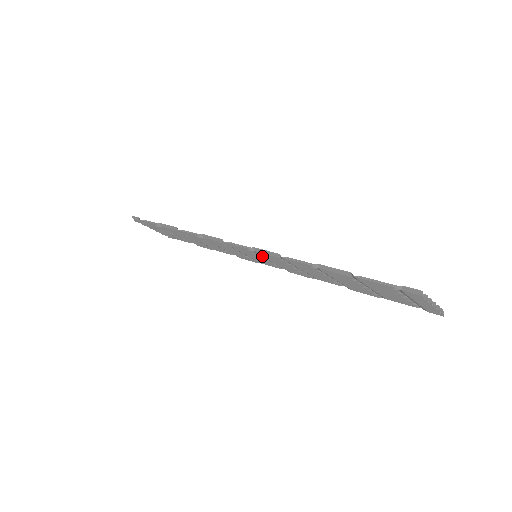
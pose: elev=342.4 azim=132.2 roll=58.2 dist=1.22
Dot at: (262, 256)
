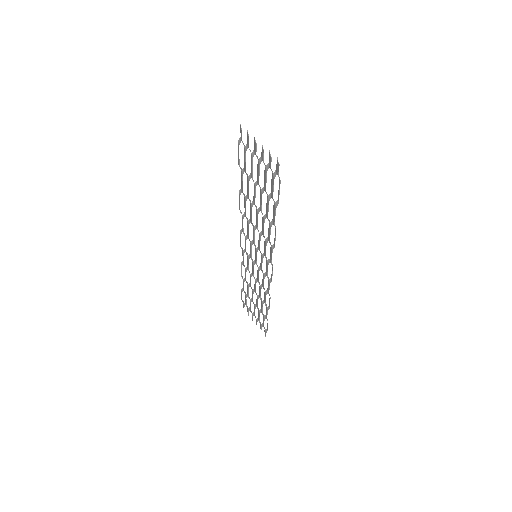
Dot at: (249, 240)
